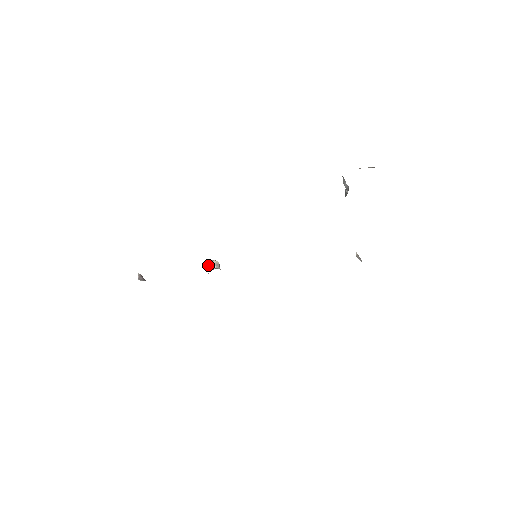
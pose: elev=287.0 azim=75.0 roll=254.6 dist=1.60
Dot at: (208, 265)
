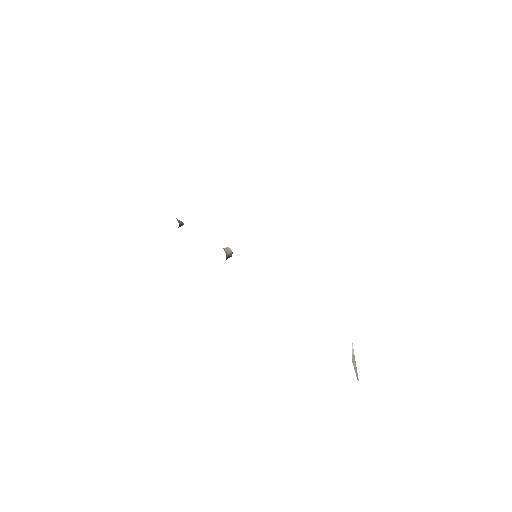
Dot at: occluded
